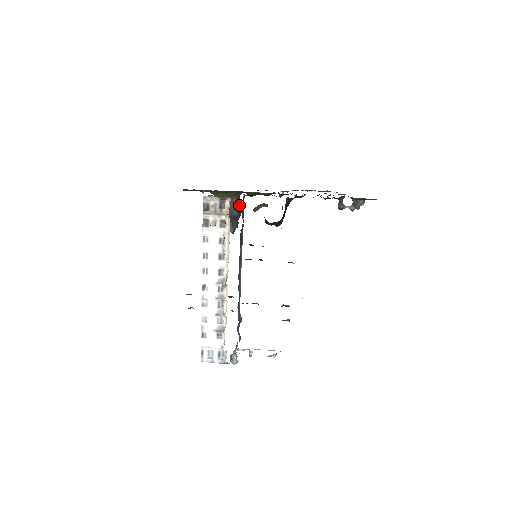
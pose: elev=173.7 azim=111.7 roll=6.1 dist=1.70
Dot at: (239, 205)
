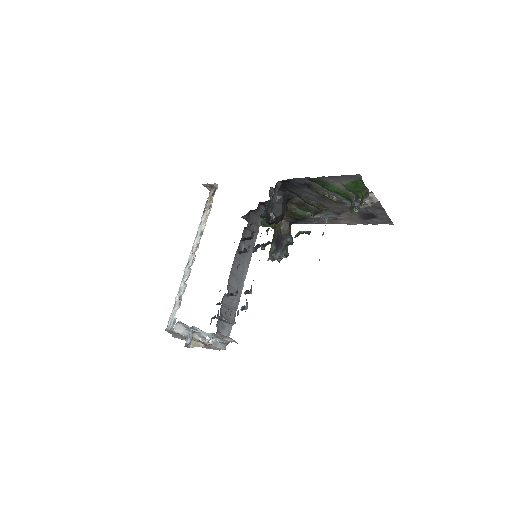
Dot at: (287, 234)
